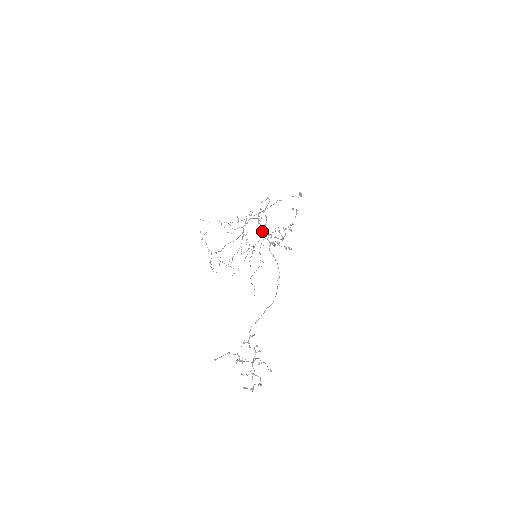
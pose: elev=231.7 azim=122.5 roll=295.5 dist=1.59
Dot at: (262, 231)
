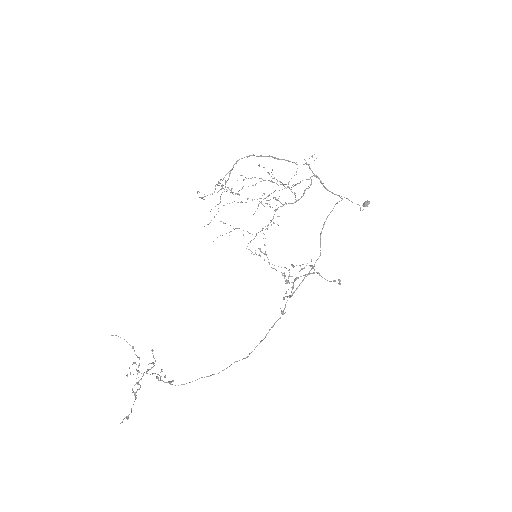
Dot at: (293, 184)
